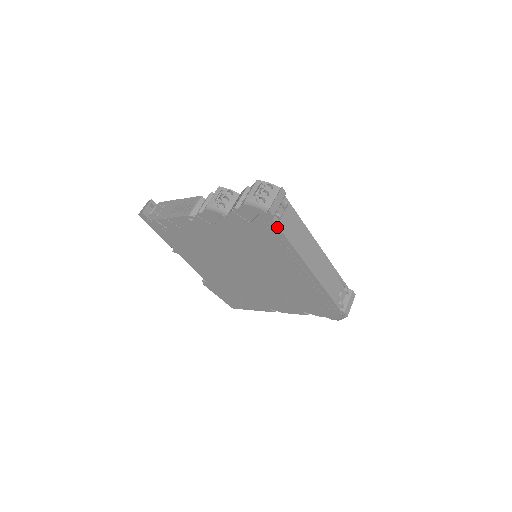
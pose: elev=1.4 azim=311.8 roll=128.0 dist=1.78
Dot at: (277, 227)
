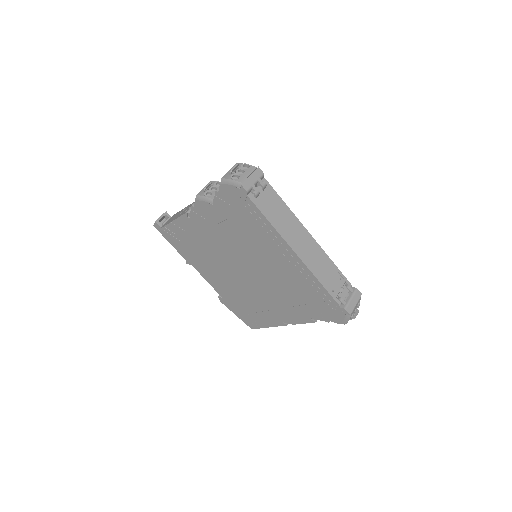
Dot at: (254, 205)
